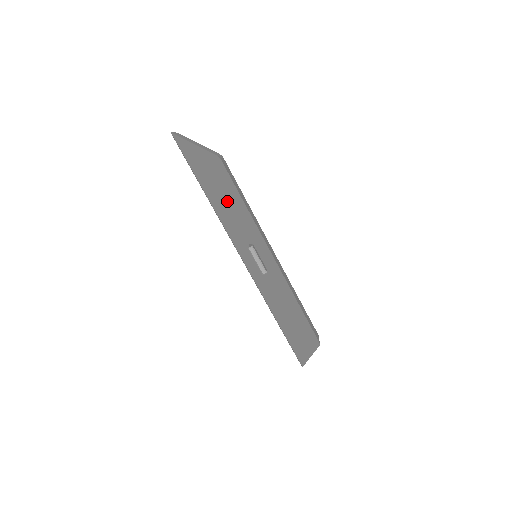
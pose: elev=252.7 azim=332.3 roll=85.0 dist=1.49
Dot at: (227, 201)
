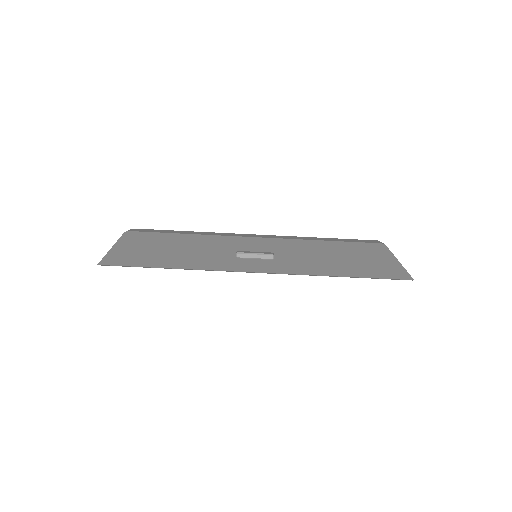
Dot at: (180, 251)
